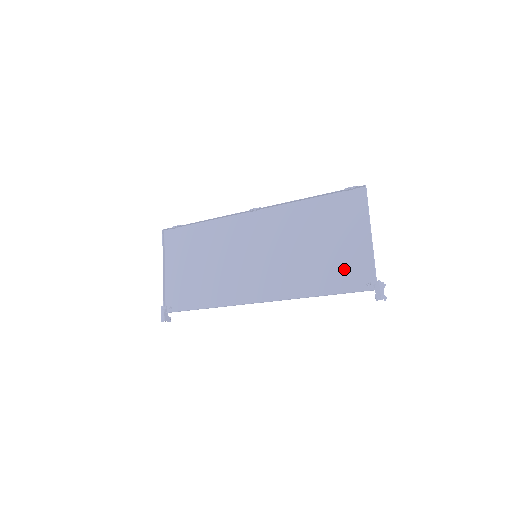
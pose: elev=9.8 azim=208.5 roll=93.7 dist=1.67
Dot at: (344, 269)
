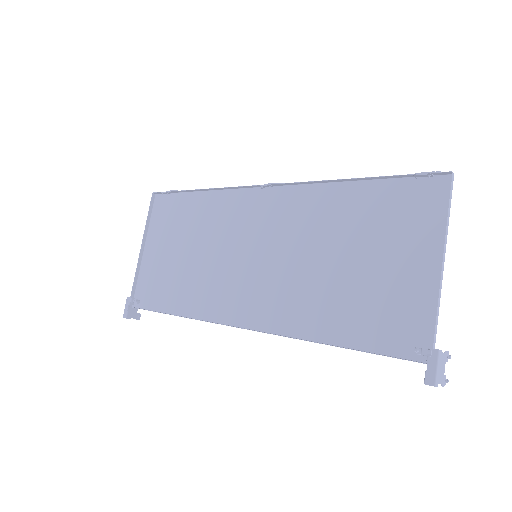
Dot at: (382, 311)
